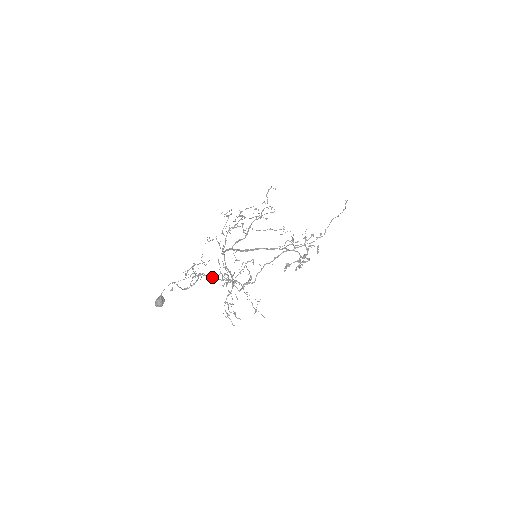
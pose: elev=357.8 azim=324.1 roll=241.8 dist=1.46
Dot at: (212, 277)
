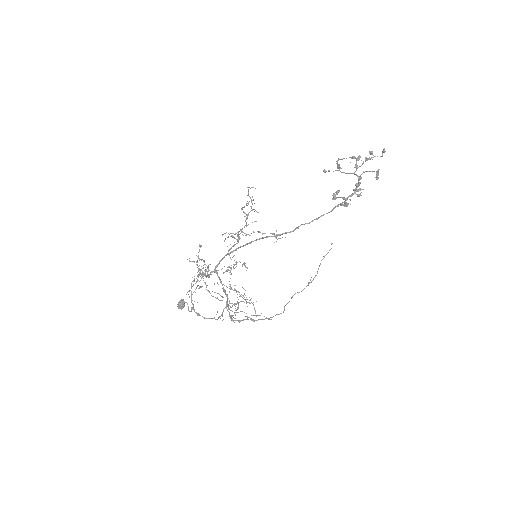
Dot at: (200, 315)
